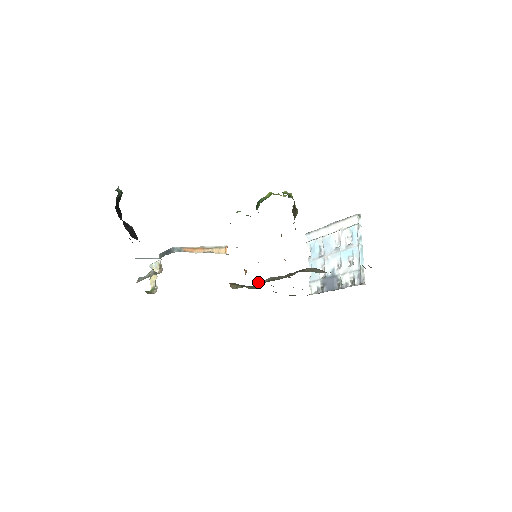
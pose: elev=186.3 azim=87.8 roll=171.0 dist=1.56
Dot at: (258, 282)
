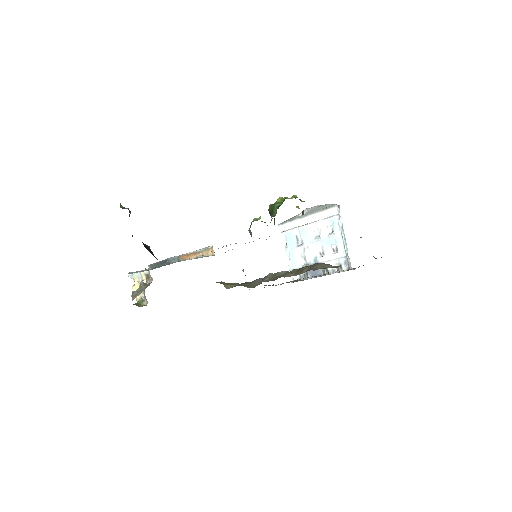
Dot at: (263, 281)
